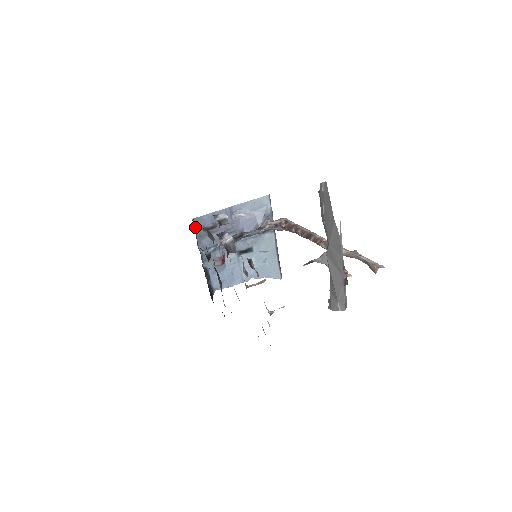
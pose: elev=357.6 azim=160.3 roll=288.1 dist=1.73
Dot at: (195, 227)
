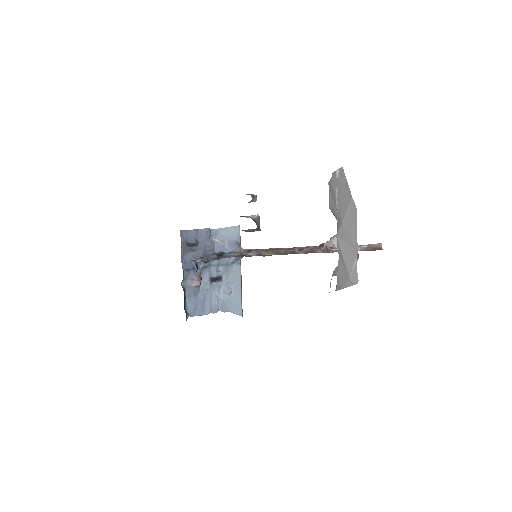
Dot at: (181, 239)
